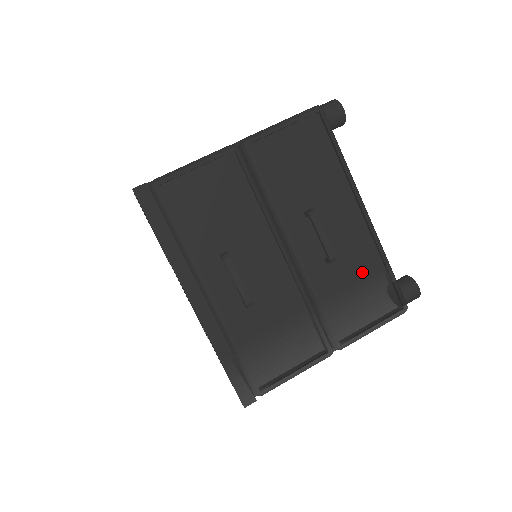
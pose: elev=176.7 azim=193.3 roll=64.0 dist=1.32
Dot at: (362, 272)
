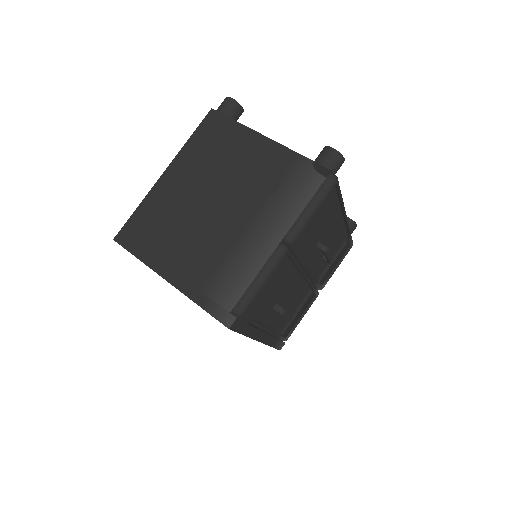
Dot at: (337, 247)
